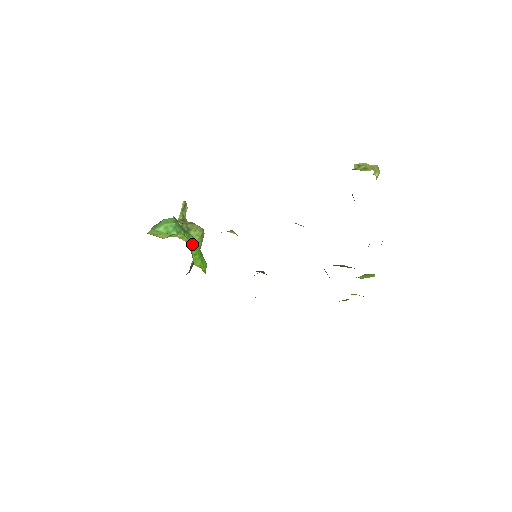
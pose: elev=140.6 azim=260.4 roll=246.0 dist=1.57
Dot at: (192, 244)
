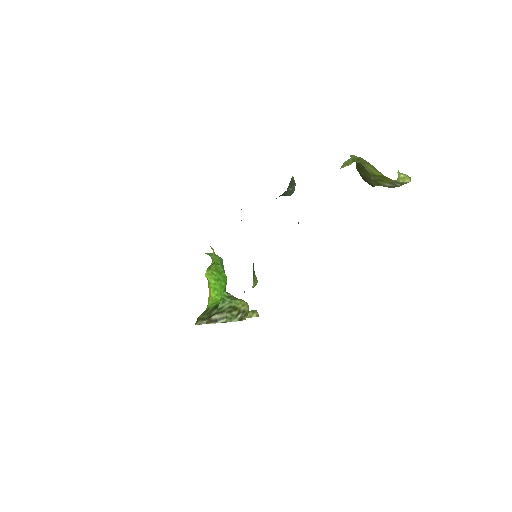
Dot at: (214, 253)
